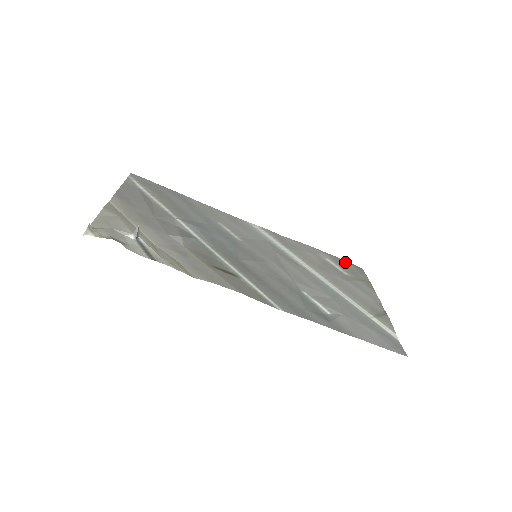
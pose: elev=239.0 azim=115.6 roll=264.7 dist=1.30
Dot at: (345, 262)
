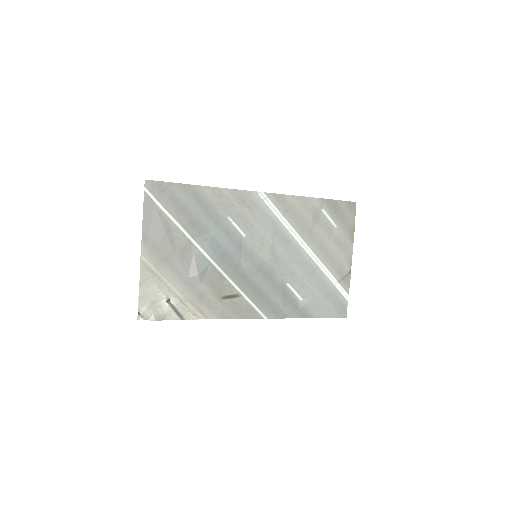
Dot at: (340, 204)
